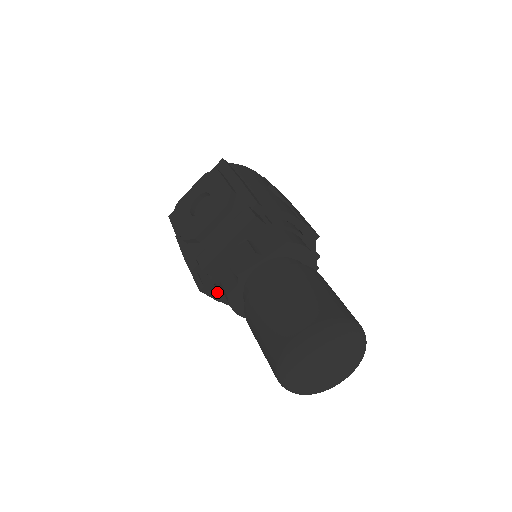
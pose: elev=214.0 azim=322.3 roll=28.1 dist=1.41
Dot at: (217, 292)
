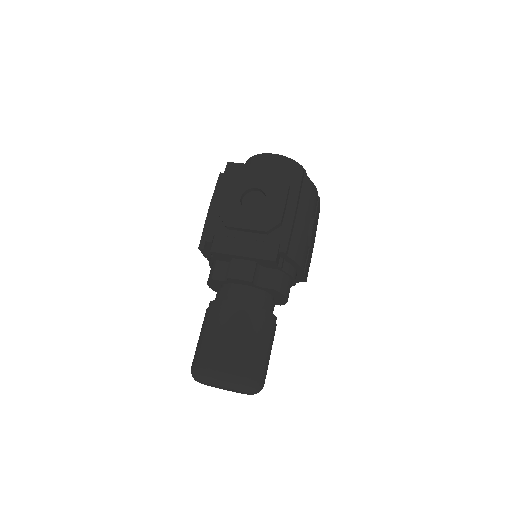
Dot at: (209, 255)
